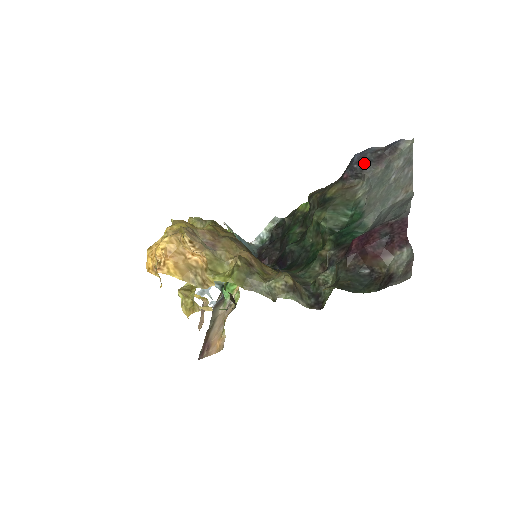
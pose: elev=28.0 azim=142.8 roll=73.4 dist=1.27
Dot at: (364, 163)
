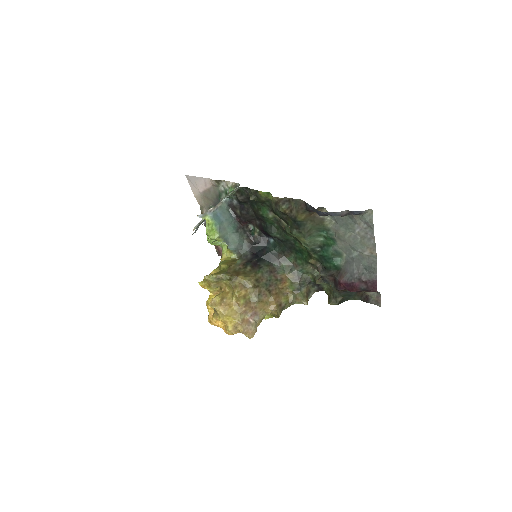
Dot at: occluded
